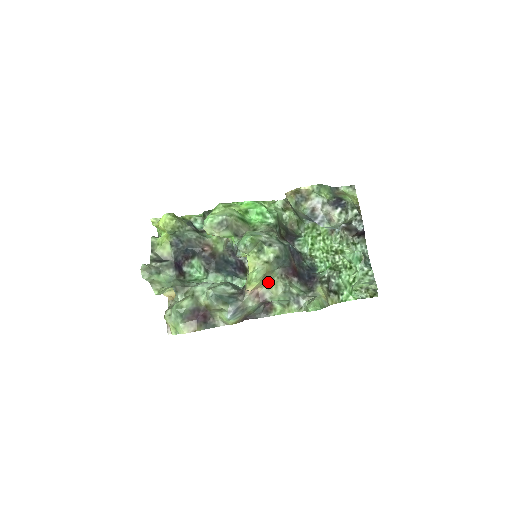
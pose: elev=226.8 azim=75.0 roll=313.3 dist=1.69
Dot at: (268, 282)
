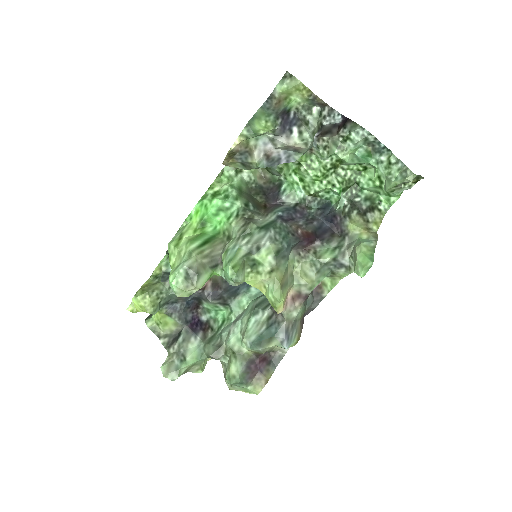
Dot at: (292, 277)
